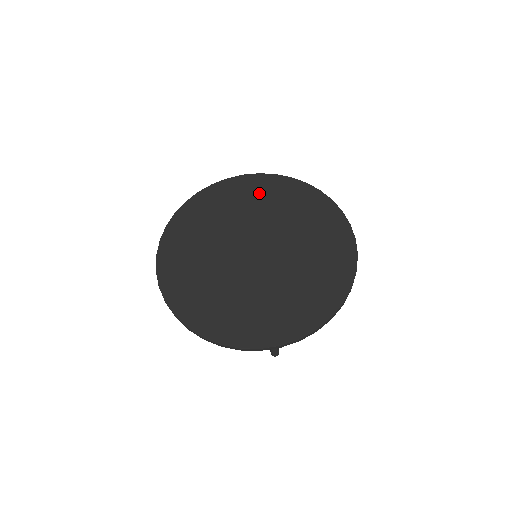
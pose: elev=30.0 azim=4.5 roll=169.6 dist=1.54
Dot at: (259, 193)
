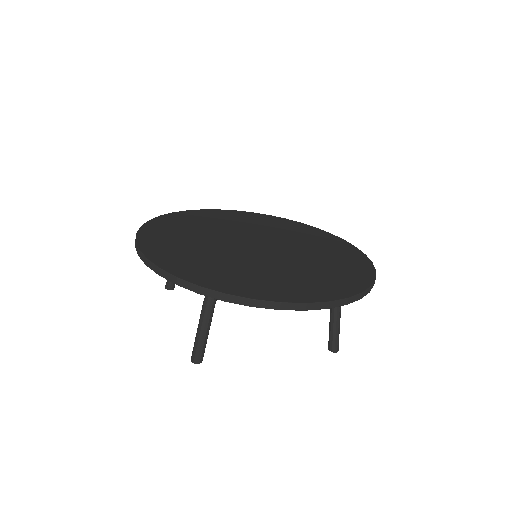
Dot at: (303, 232)
